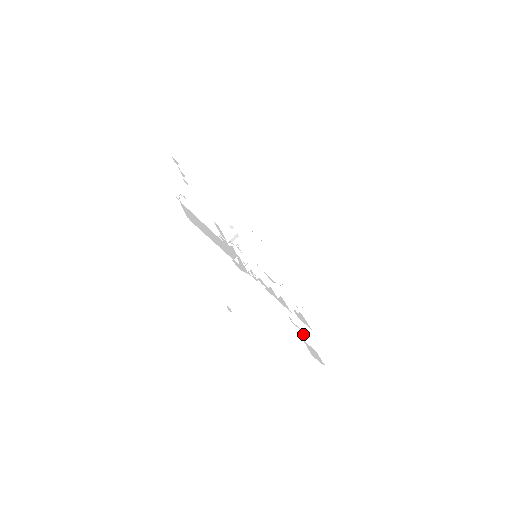
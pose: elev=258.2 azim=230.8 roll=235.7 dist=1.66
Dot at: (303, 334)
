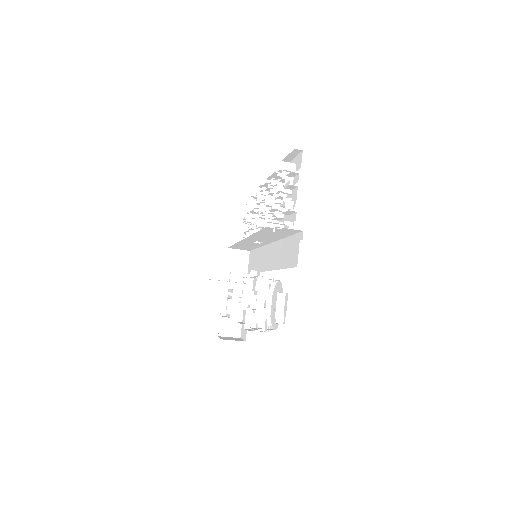
Dot at: occluded
